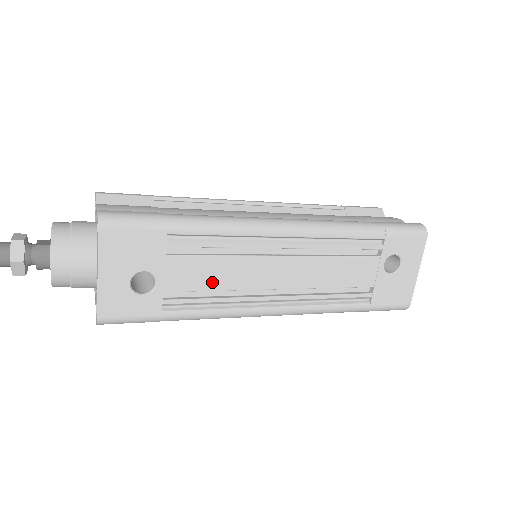
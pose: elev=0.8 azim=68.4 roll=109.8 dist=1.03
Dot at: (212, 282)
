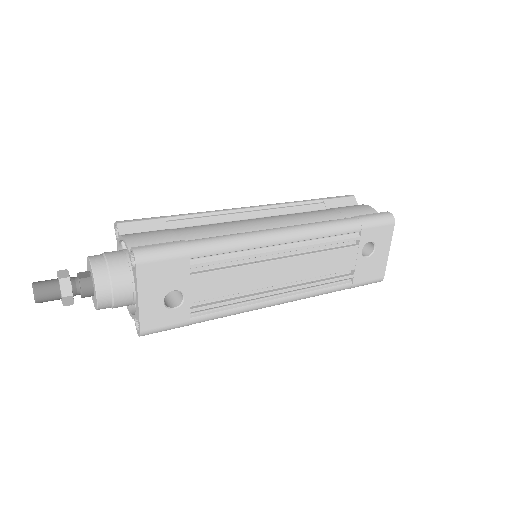
Dot at: (227, 289)
